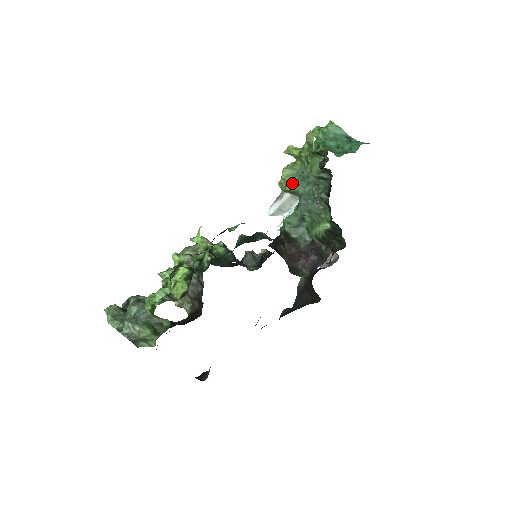
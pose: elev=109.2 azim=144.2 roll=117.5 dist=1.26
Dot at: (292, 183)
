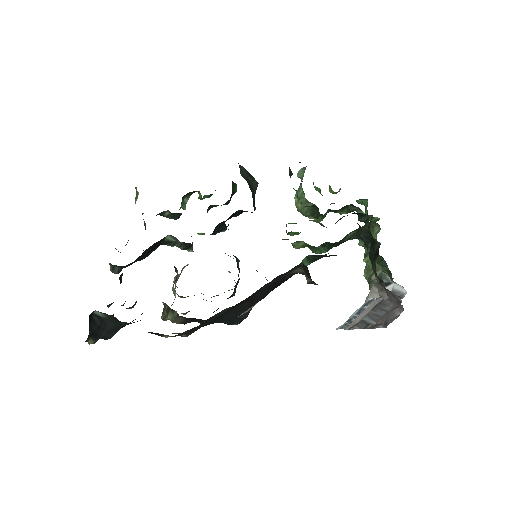
Dot at: occluded
